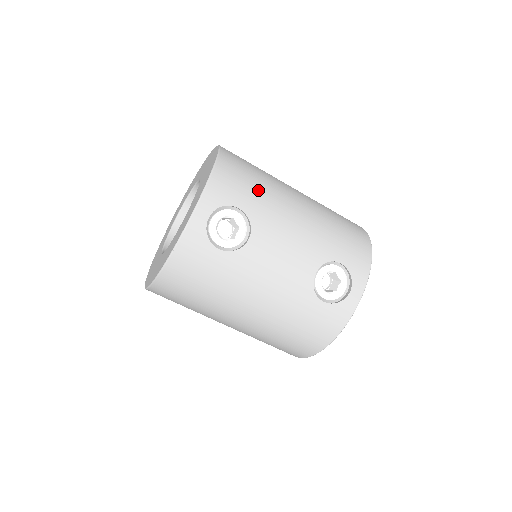
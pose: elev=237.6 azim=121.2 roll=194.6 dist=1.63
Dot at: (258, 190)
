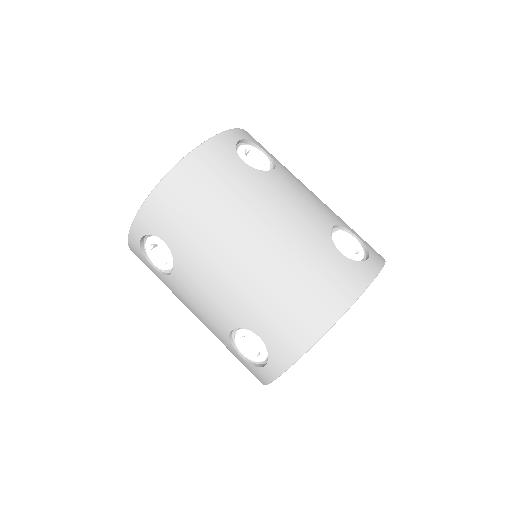
Dot at: occluded
